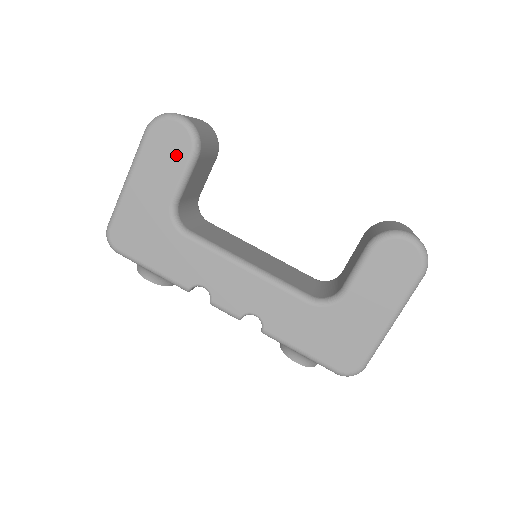
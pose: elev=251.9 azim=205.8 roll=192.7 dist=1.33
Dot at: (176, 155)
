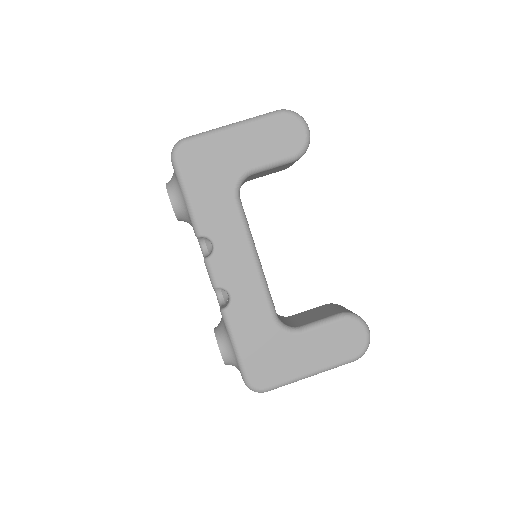
Dot at: (283, 146)
